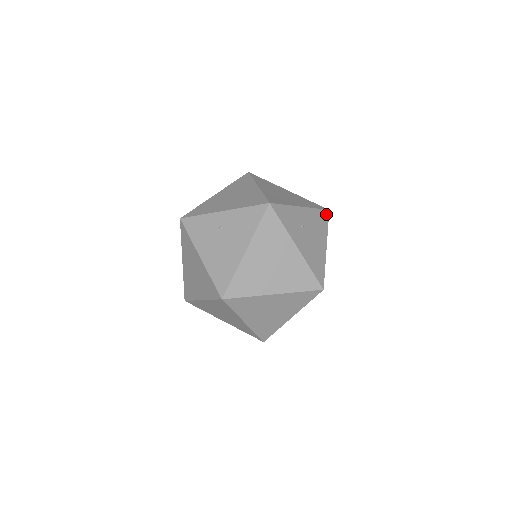
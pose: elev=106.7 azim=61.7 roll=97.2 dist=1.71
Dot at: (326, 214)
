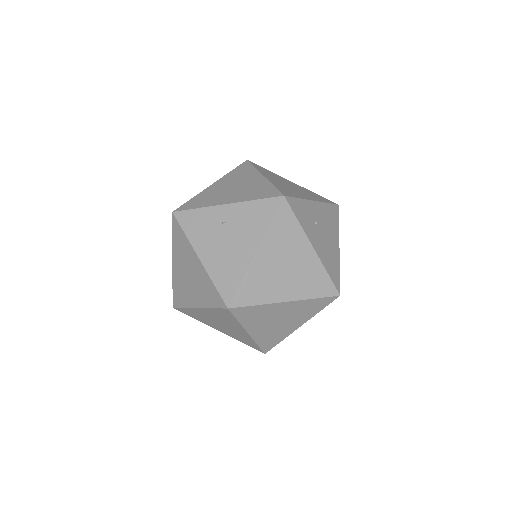
Dot at: (336, 209)
